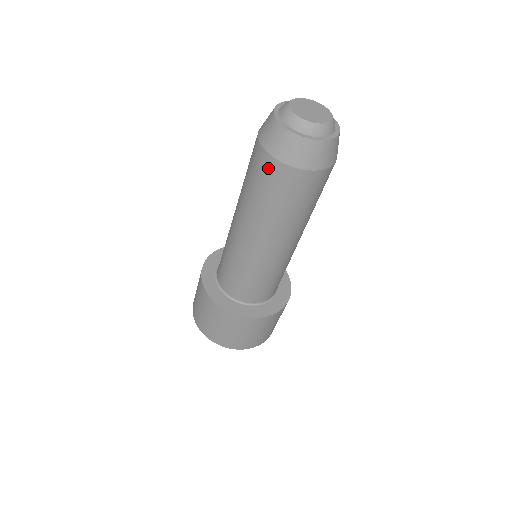
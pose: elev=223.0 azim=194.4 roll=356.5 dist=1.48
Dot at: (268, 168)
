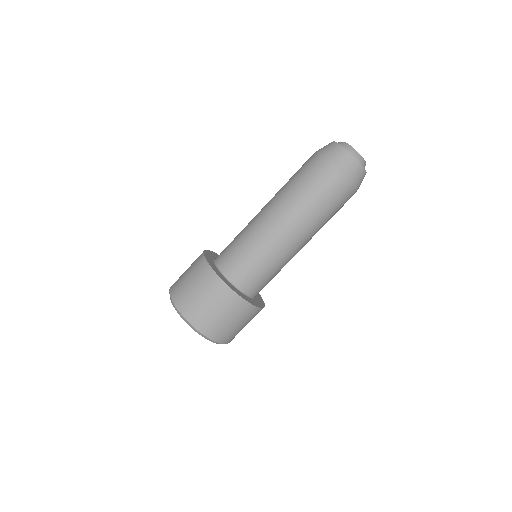
Dot at: (310, 160)
